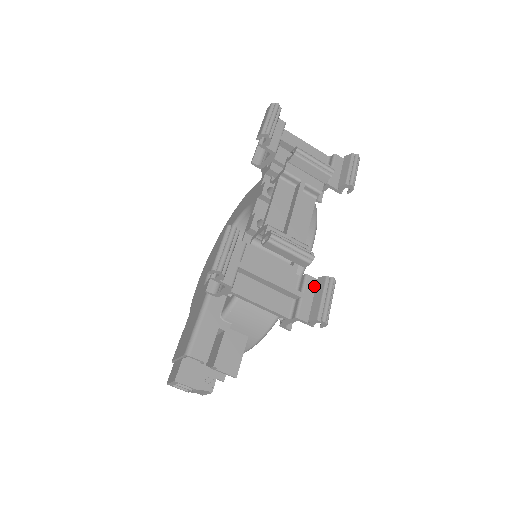
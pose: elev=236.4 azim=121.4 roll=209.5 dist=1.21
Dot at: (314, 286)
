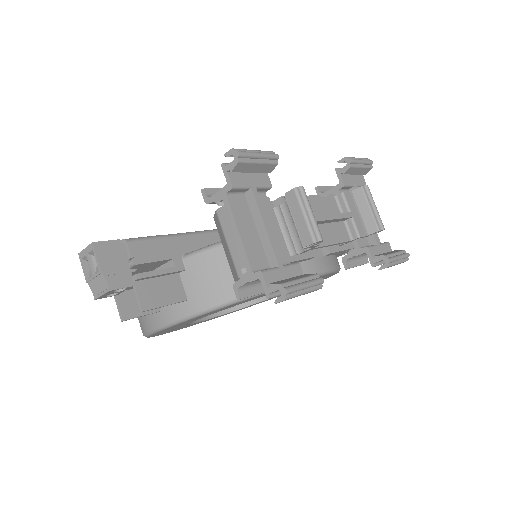
Dot at: occluded
